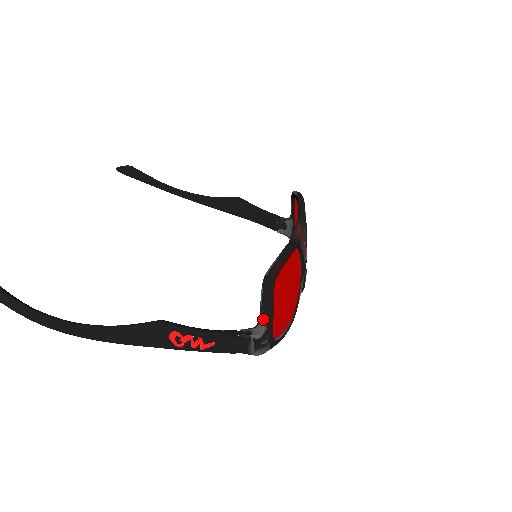
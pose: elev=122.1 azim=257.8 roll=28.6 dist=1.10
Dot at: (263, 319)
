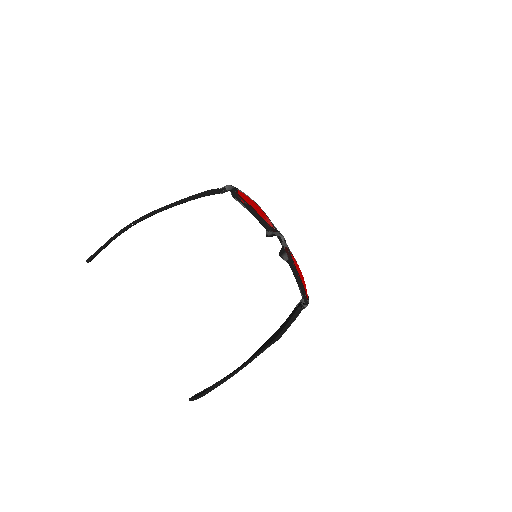
Dot at: occluded
